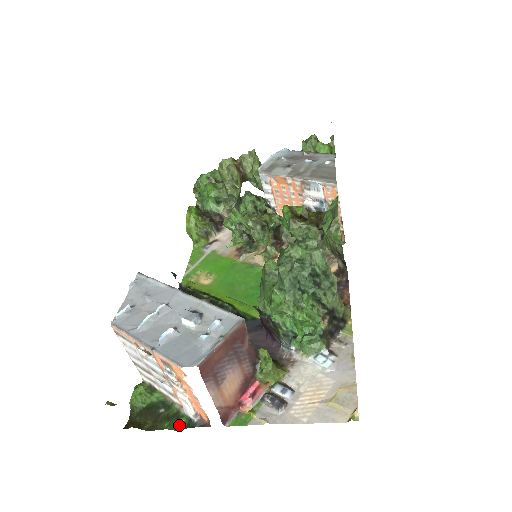
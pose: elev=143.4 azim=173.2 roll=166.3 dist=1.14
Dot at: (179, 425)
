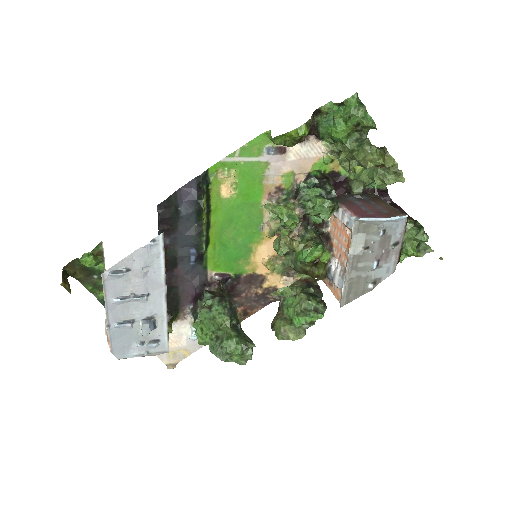
Dot at: (97, 293)
